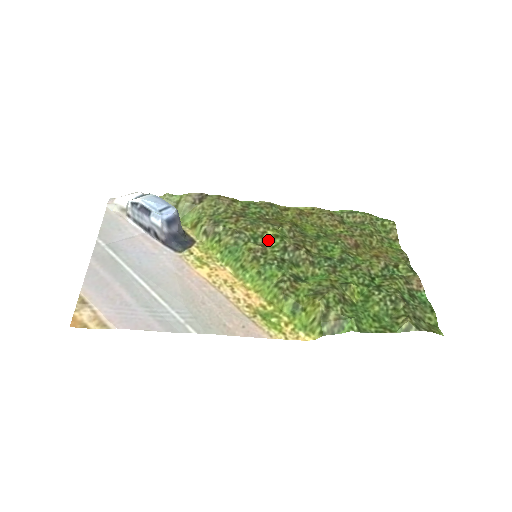
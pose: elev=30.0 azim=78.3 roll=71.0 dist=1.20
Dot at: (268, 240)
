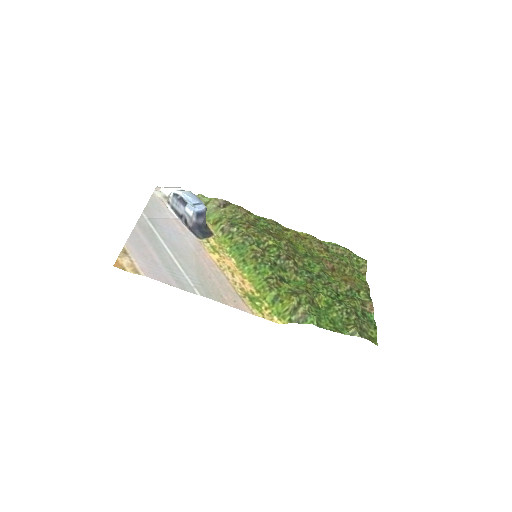
Dot at: (268, 247)
